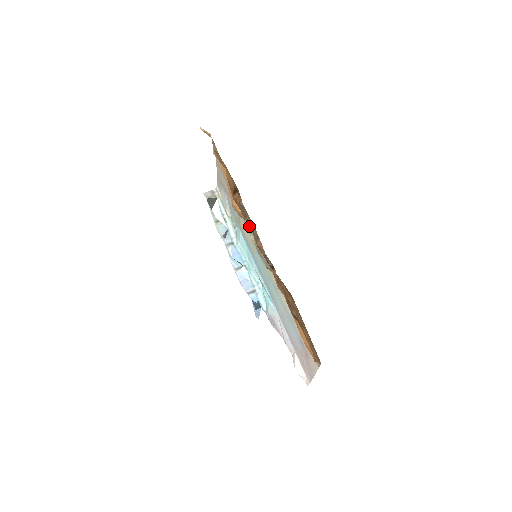
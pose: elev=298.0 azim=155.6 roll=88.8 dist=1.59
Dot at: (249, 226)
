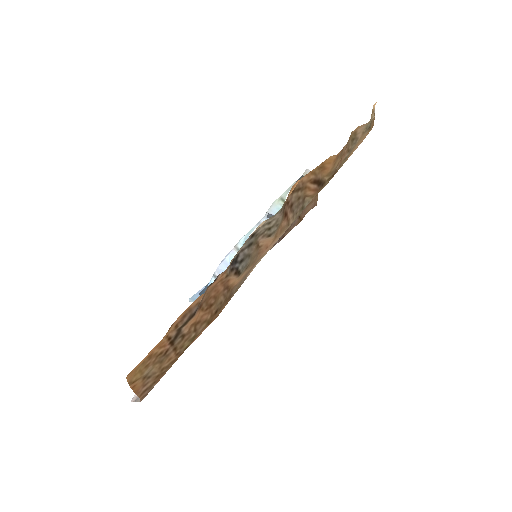
Dot at: (276, 214)
